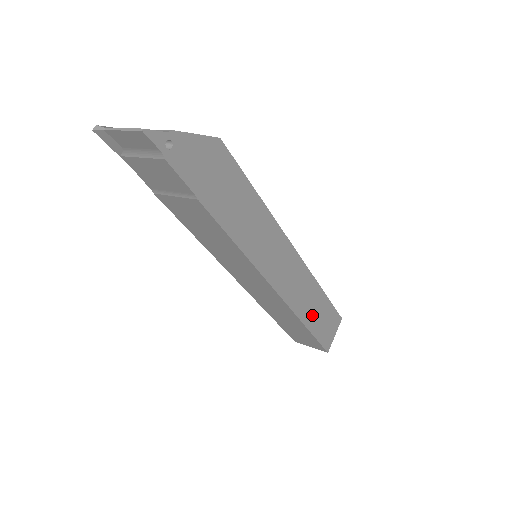
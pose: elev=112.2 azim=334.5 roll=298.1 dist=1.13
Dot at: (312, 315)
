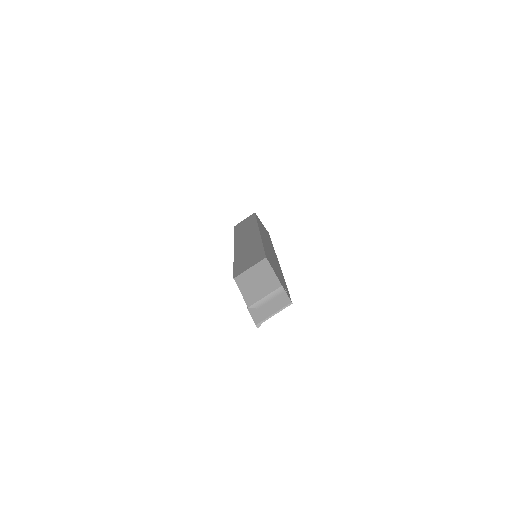
Dot at: (267, 235)
